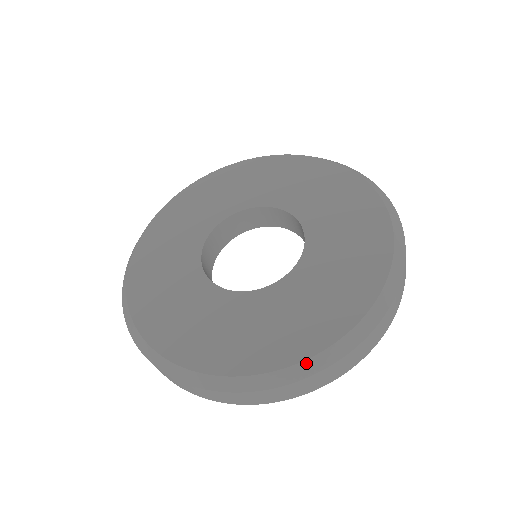
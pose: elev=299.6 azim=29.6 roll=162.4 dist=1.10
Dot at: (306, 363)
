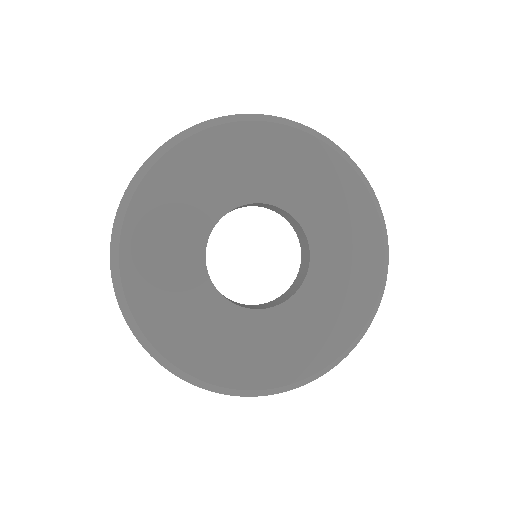
Dot at: (383, 279)
